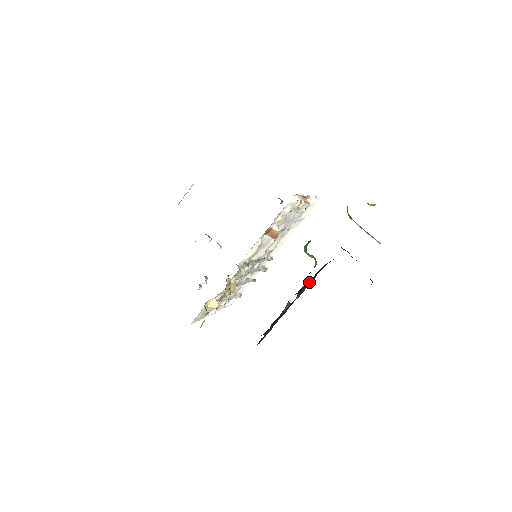
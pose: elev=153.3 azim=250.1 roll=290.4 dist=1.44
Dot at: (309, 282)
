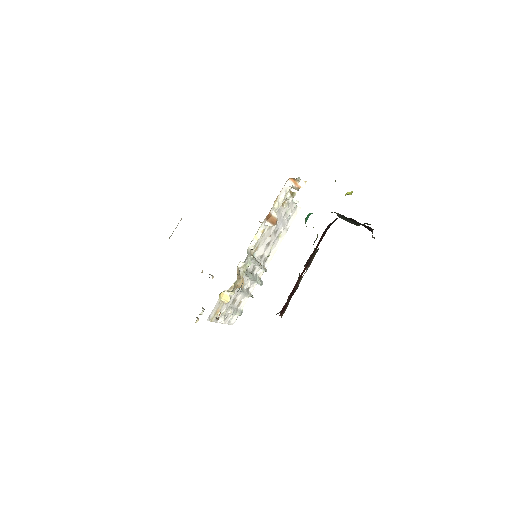
Dot at: (317, 244)
